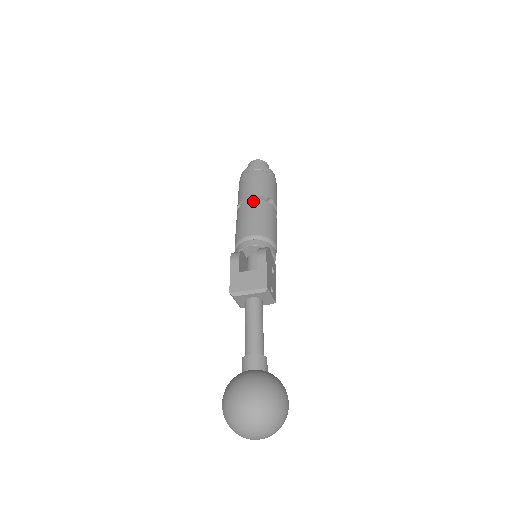
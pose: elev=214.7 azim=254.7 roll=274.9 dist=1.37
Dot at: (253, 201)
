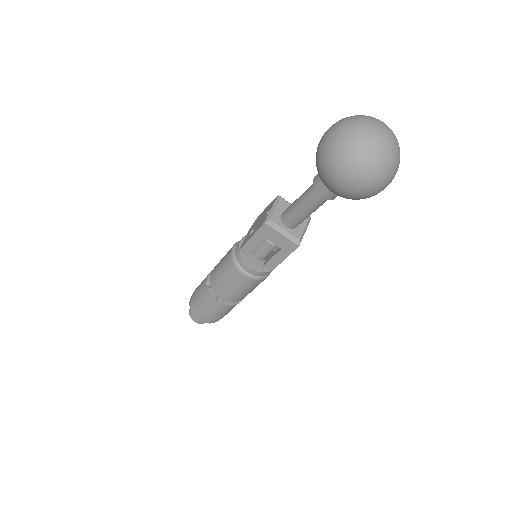
Dot at: occluded
